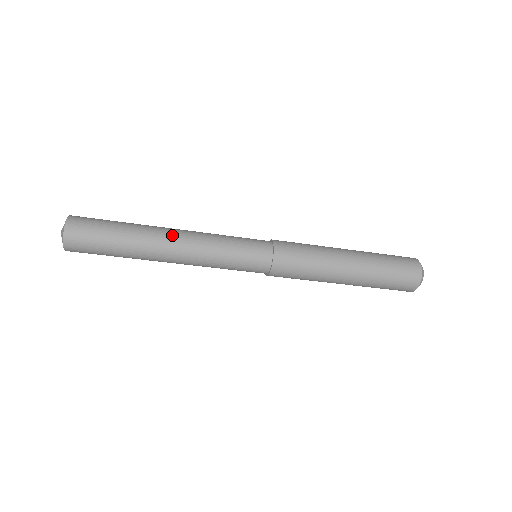
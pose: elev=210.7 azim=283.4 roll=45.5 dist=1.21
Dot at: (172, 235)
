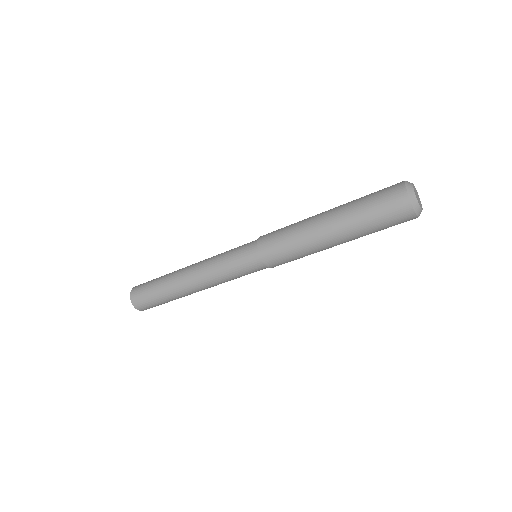
Dot at: (189, 266)
